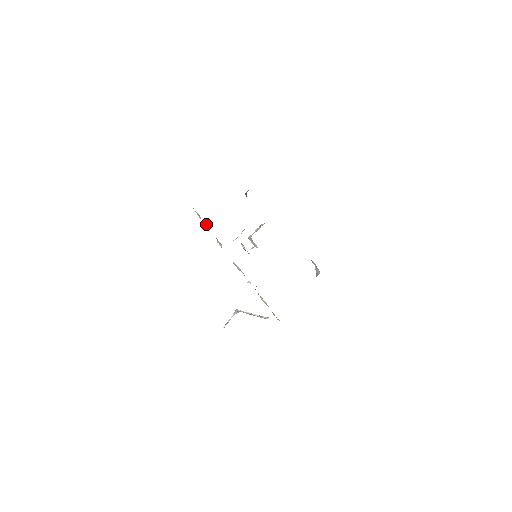
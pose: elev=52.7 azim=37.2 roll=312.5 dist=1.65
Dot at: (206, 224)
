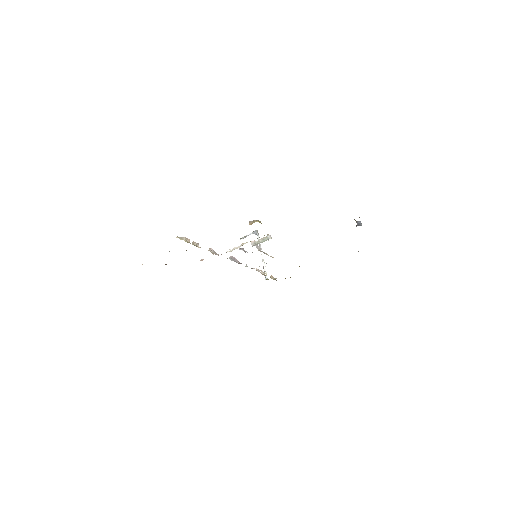
Dot at: occluded
